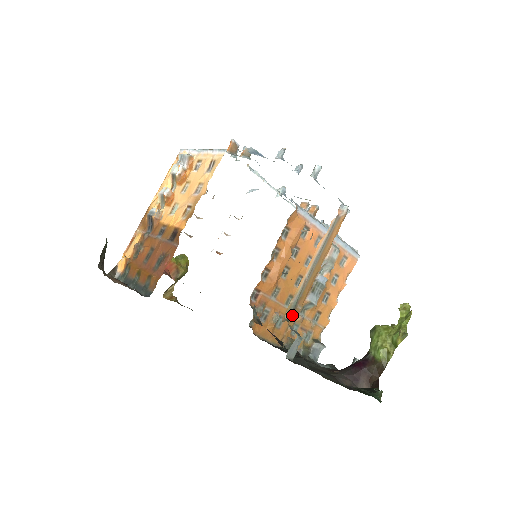
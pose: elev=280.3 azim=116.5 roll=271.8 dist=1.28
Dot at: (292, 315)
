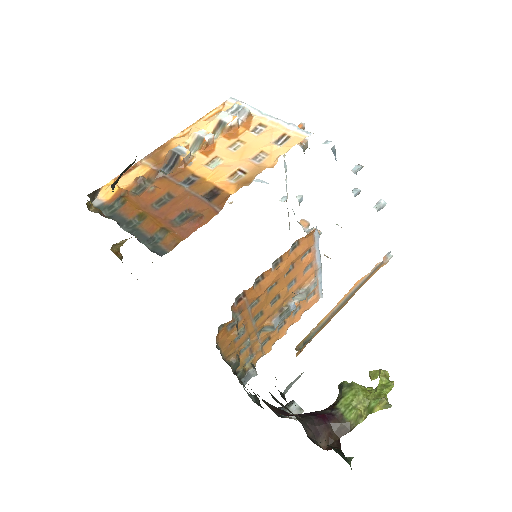
Dot at: (304, 345)
